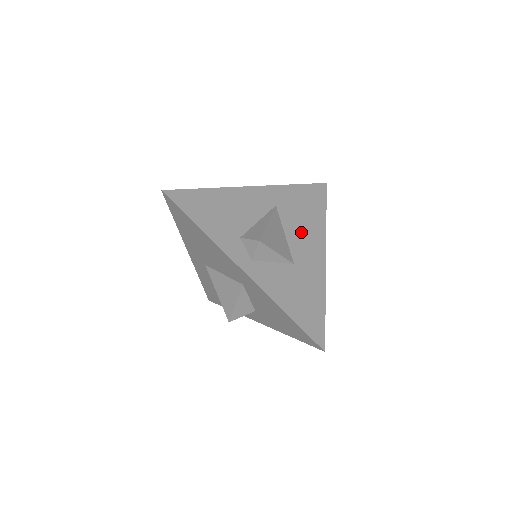
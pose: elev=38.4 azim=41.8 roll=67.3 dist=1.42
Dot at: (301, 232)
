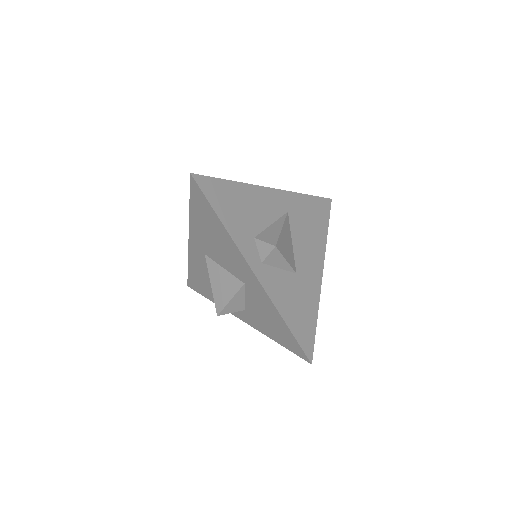
Dot at: (306, 243)
